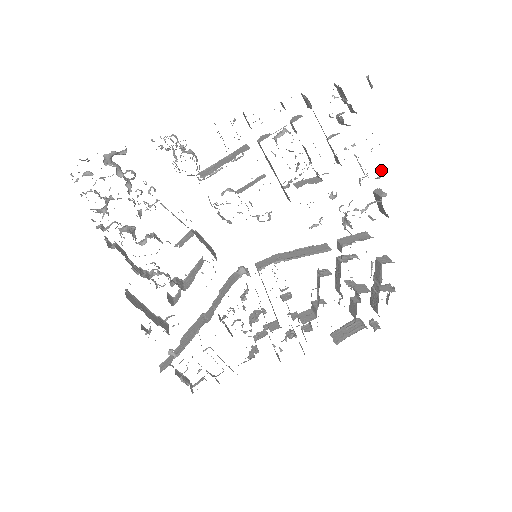
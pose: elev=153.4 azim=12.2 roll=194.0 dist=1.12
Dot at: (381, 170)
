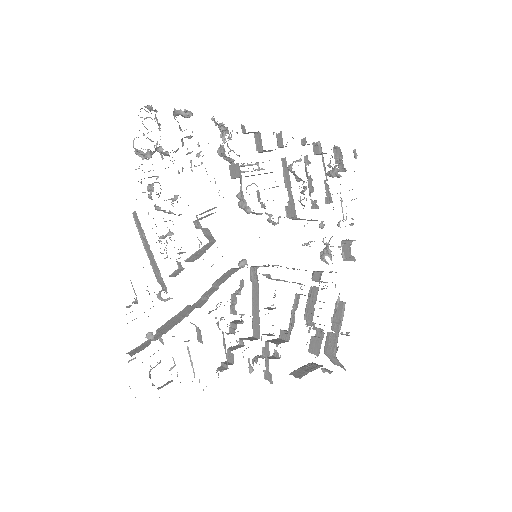
Dot at: occluded
